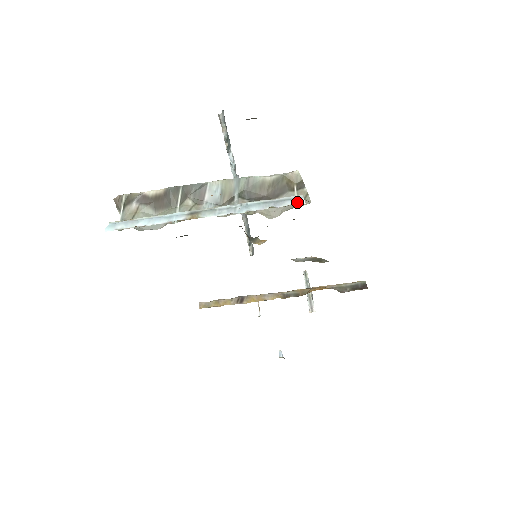
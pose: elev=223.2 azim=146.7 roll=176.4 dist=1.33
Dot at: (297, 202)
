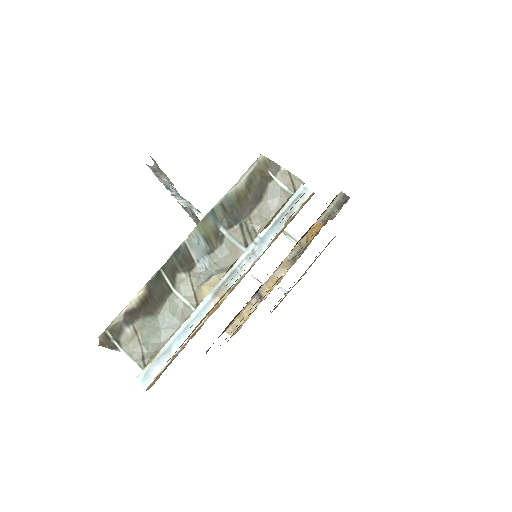
Dot at: (305, 197)
